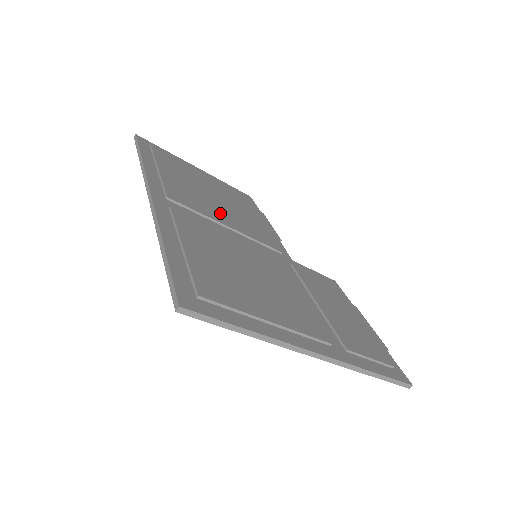
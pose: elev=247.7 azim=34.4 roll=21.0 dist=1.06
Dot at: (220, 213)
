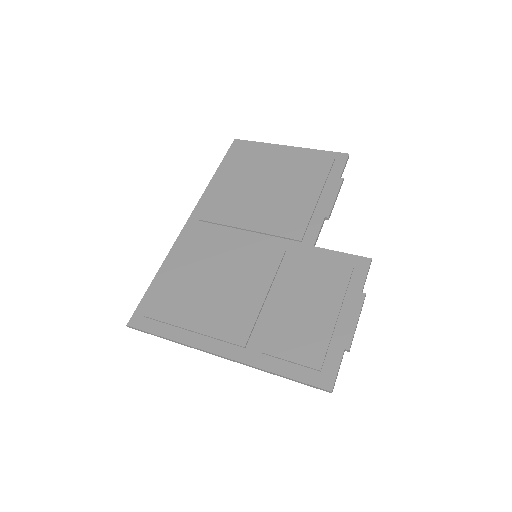
Dot at: (252, 213)
